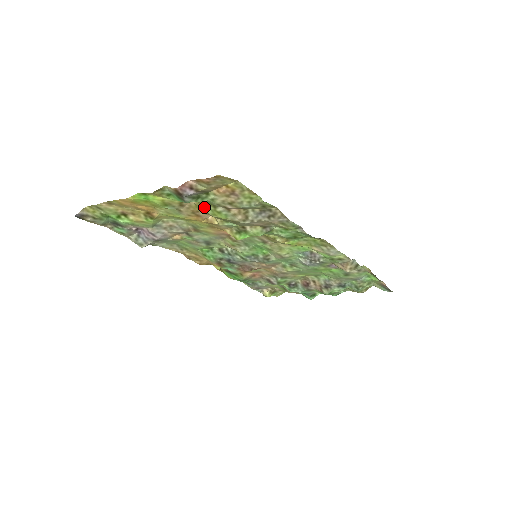
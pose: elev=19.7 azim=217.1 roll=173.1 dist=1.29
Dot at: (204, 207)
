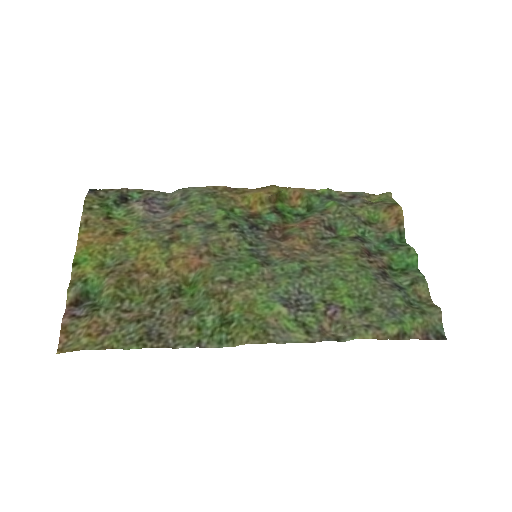
Dot at: (122, 288)
